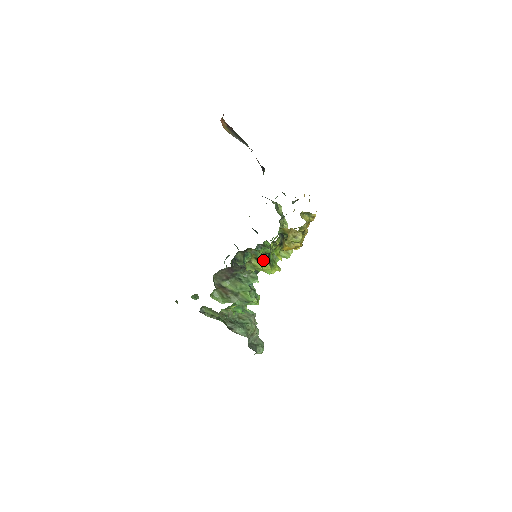
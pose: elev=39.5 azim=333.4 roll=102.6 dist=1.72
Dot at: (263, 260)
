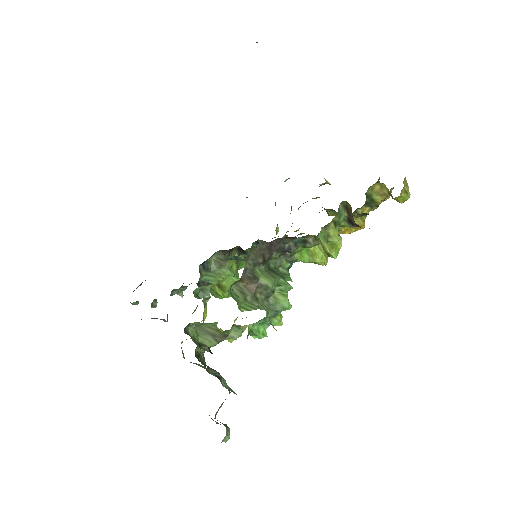
Dot at: occluded
